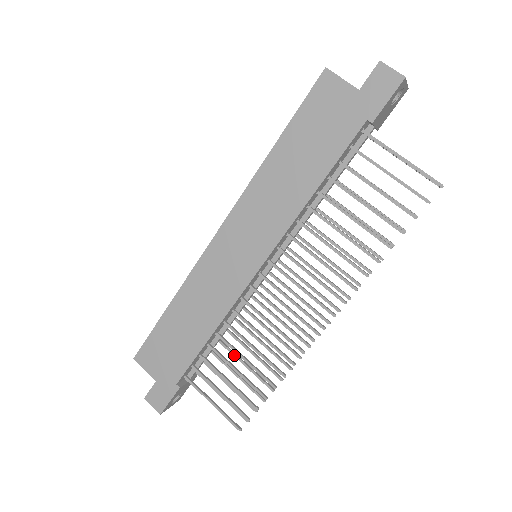
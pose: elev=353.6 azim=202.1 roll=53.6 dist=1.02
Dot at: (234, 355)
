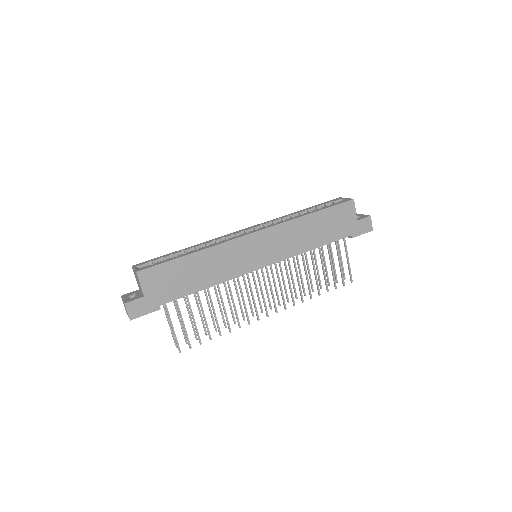
Dot at: (198, 303)
